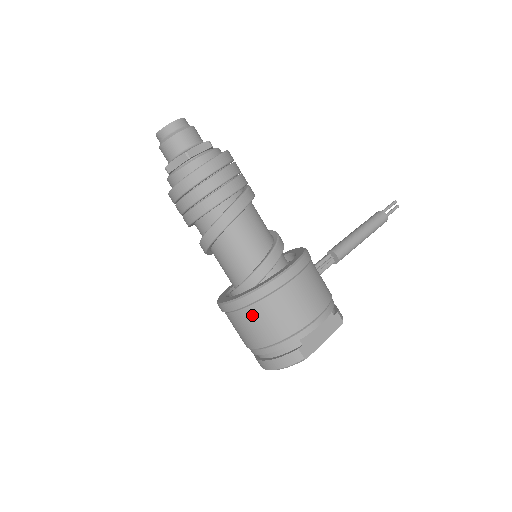
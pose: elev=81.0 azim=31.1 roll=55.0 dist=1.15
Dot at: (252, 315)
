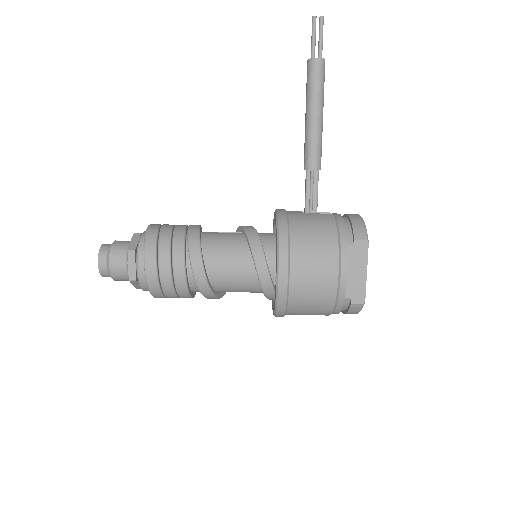
Dot at: (296, 314)
